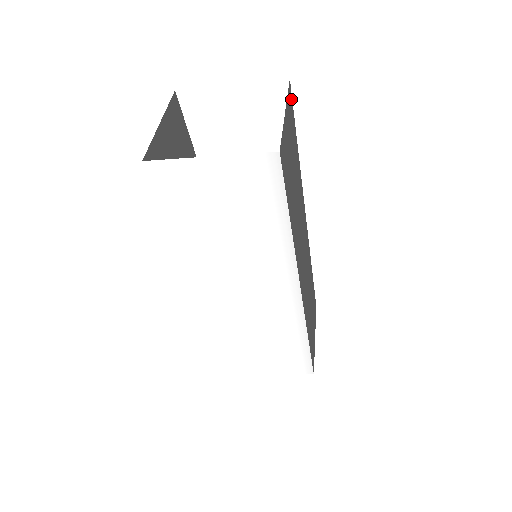
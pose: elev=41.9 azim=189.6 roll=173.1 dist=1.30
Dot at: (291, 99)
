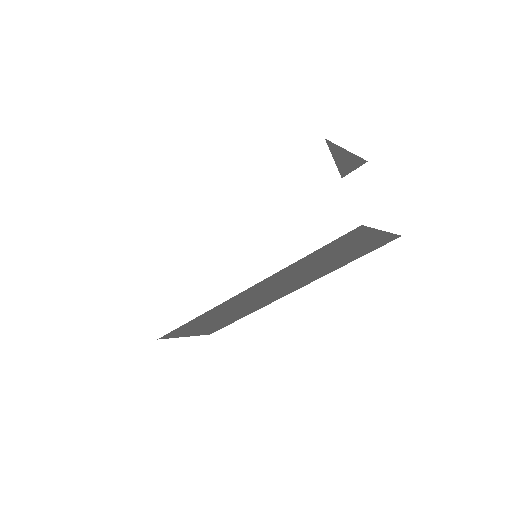
Dot at: (388, 241)
